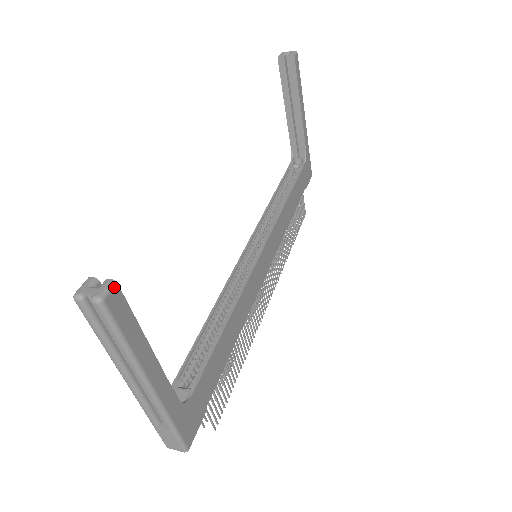
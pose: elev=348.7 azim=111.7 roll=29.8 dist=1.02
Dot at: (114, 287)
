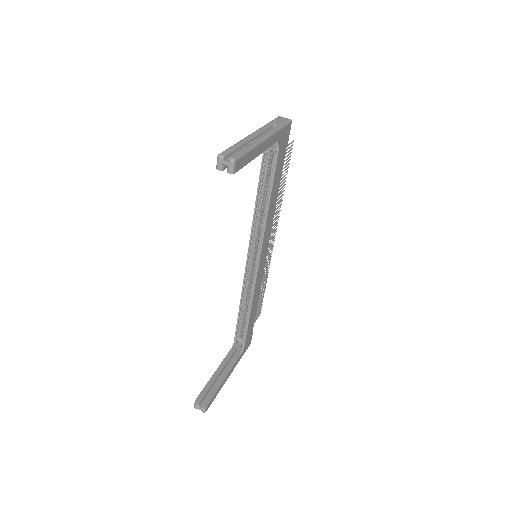
Dot at: (206, 408)
